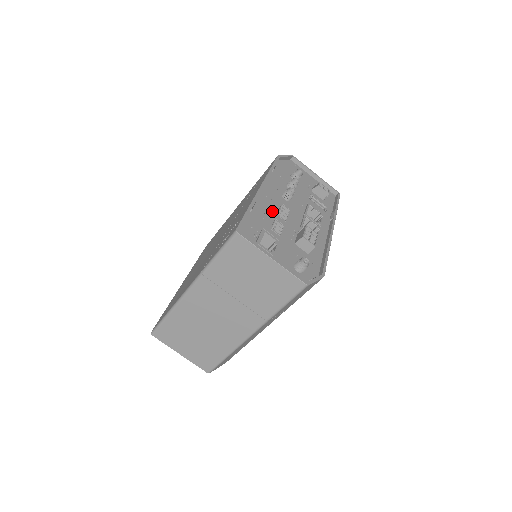
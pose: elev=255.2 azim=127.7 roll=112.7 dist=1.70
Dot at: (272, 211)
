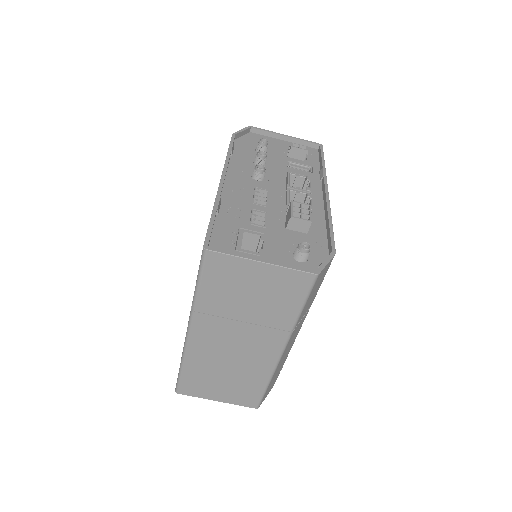
Dot at: (245, 202)
